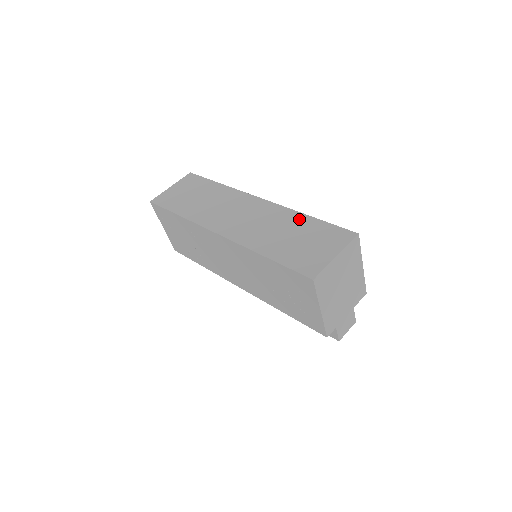
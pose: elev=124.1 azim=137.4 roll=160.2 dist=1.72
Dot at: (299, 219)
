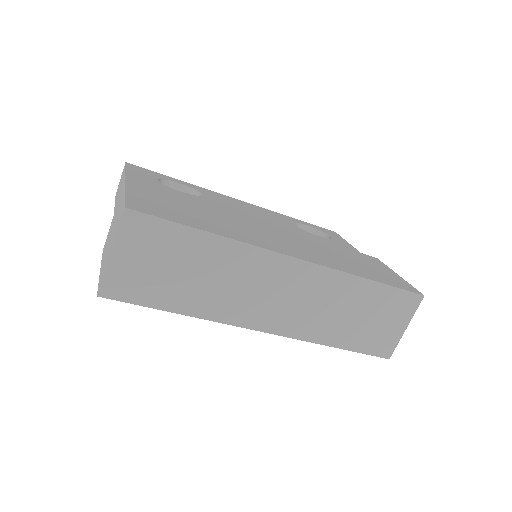
Dot at: (360, 288)
